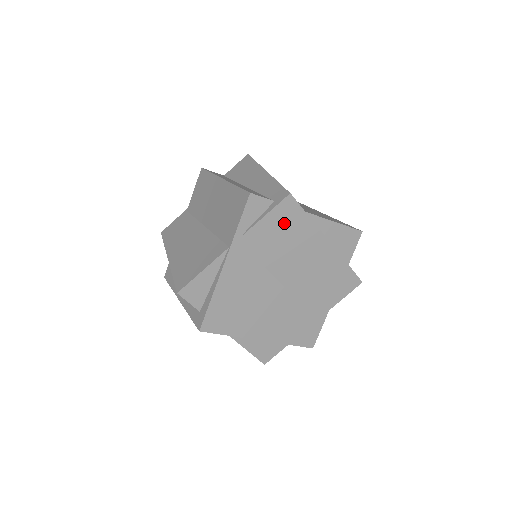
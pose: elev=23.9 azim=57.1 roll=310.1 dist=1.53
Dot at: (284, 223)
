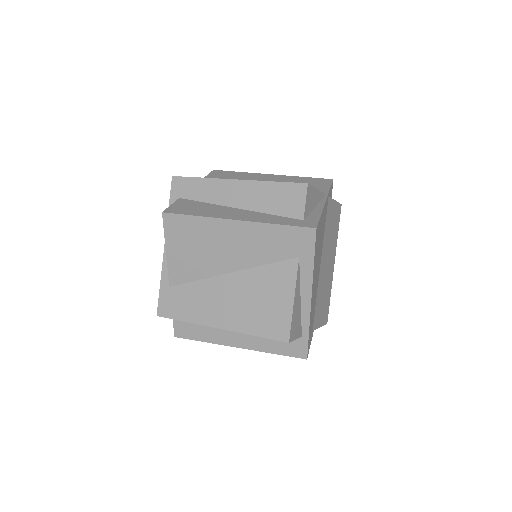
Dot at: (335, 219)
